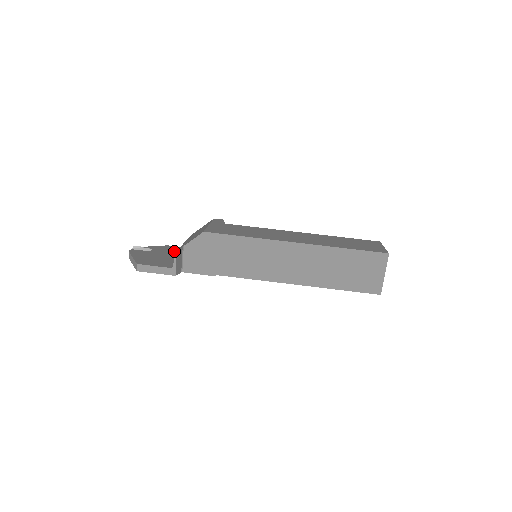
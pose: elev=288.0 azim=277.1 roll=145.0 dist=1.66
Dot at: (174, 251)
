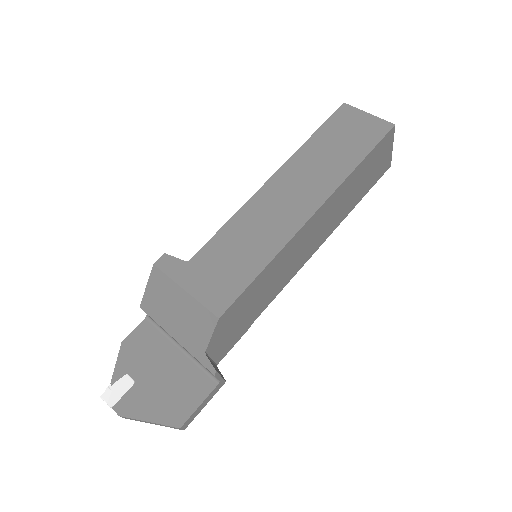
Dot at: (152, 346)
